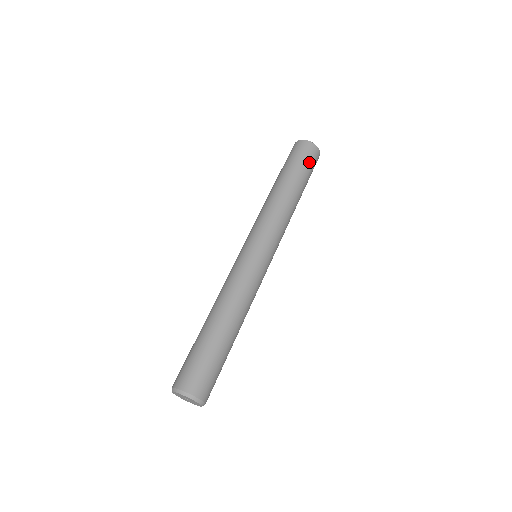
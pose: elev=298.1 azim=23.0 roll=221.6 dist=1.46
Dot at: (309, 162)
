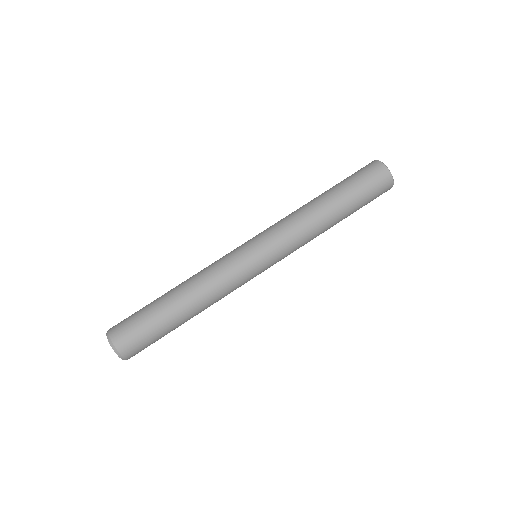
Dot at: (369, 185)
